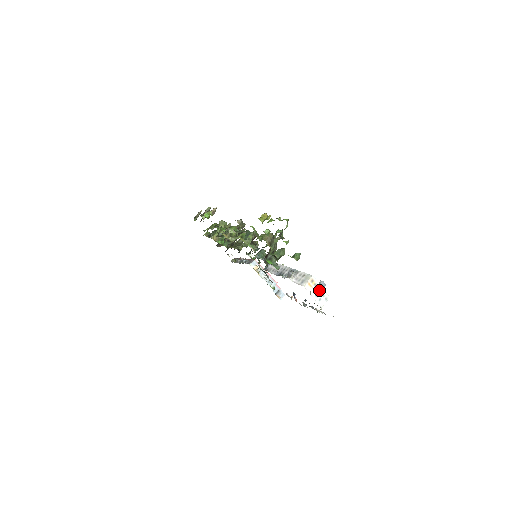
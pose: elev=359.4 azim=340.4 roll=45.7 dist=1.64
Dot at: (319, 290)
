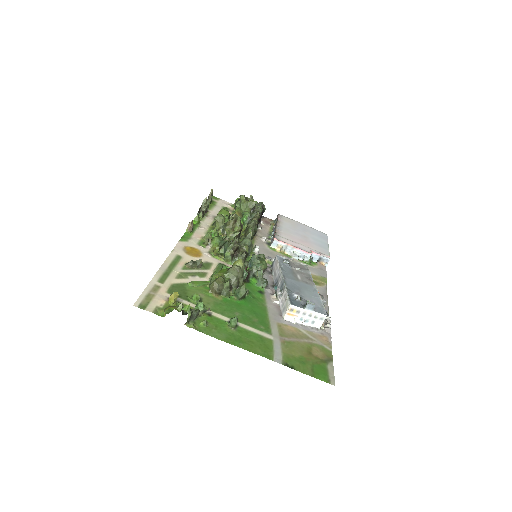
Dot at: (306, 314)
